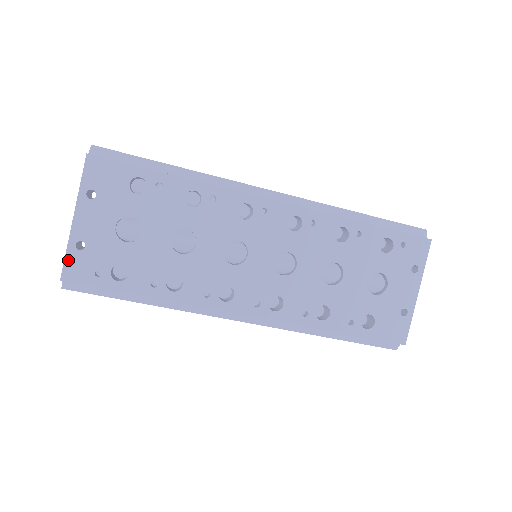
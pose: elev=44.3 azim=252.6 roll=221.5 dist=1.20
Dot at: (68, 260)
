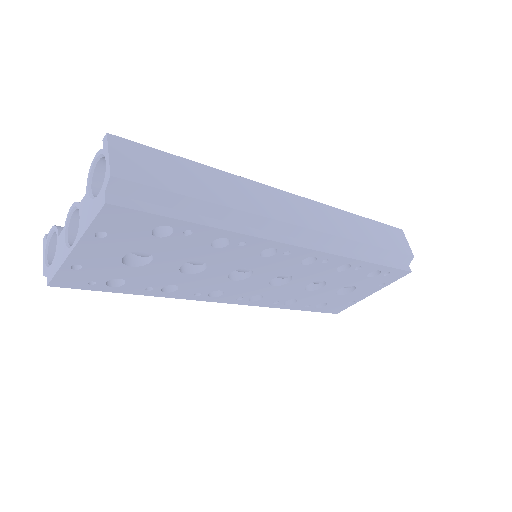
Dot at: (59, 275)
